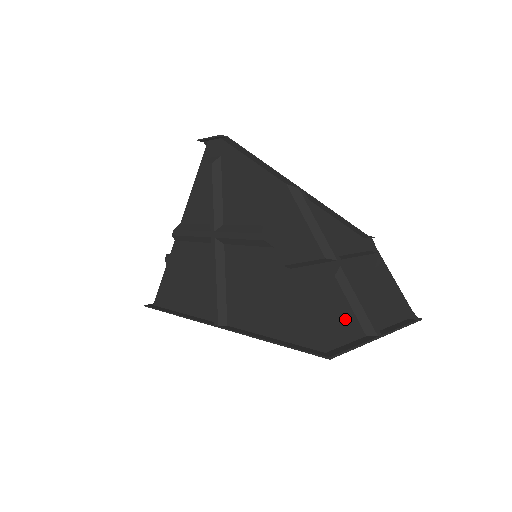
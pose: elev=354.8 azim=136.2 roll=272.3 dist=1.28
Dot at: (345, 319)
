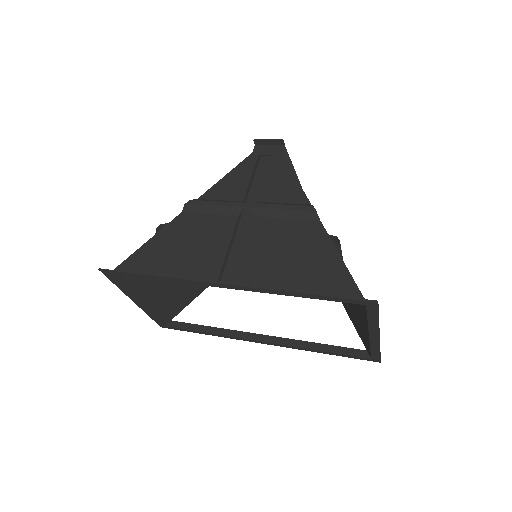
Dot at: occluded
